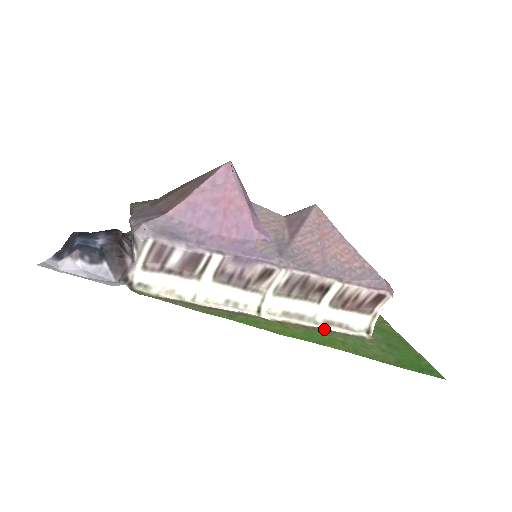
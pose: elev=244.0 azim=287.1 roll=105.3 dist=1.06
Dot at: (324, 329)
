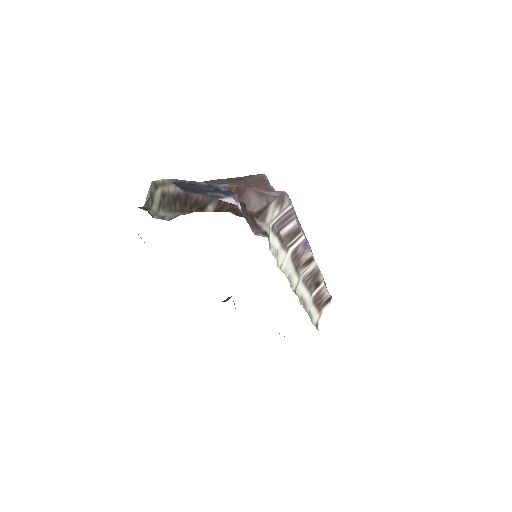
Dot at: occluded
